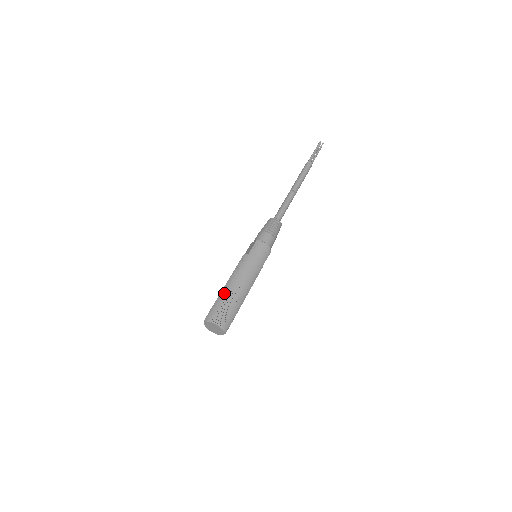
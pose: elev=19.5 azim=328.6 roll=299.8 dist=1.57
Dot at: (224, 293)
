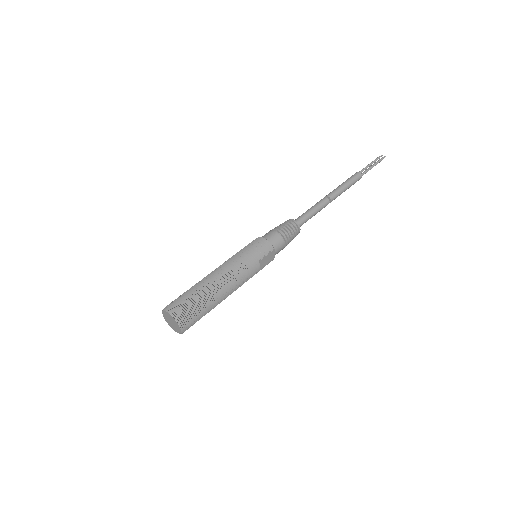
Dot at: occluded
